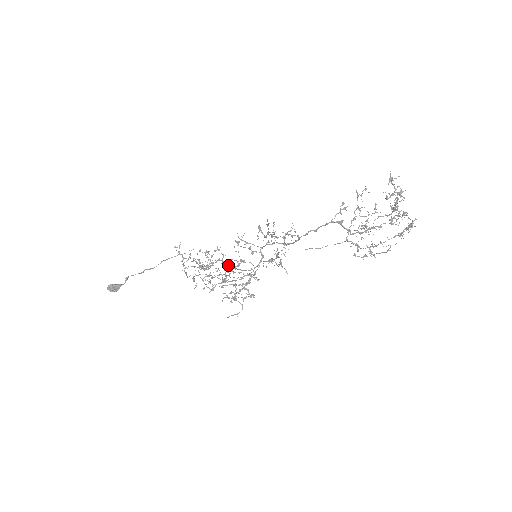
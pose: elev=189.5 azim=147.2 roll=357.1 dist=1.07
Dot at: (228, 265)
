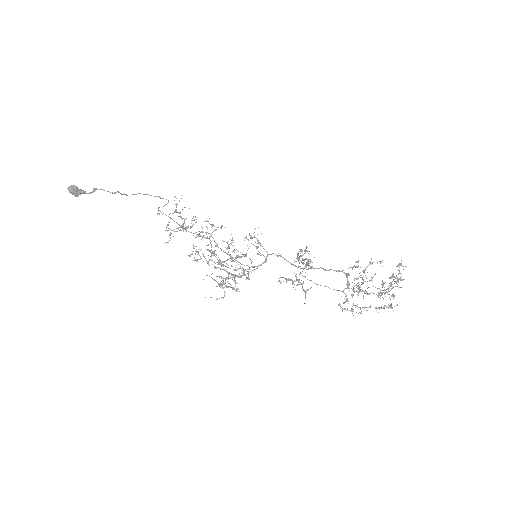
Dot at: occluded
